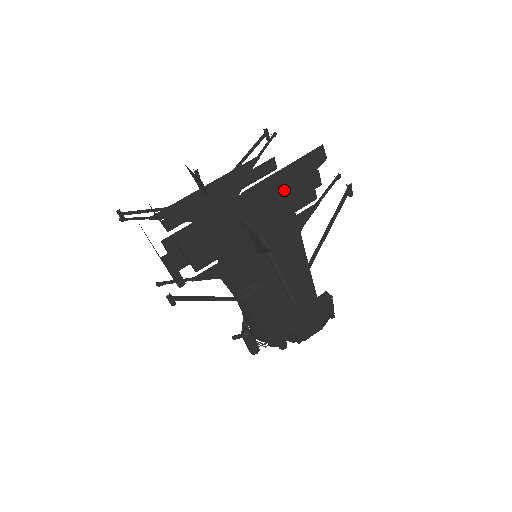
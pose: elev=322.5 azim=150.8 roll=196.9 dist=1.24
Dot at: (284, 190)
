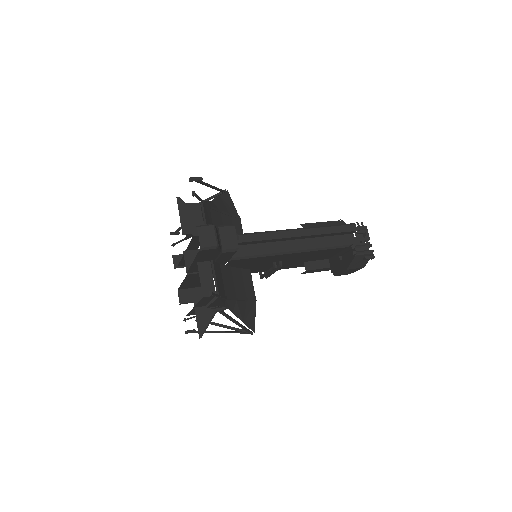
Dot at: occluded
